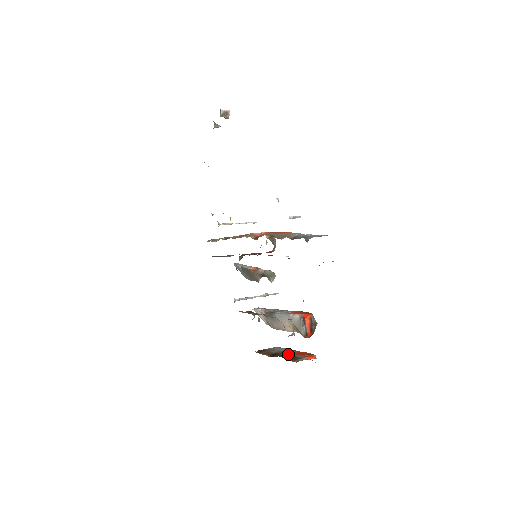
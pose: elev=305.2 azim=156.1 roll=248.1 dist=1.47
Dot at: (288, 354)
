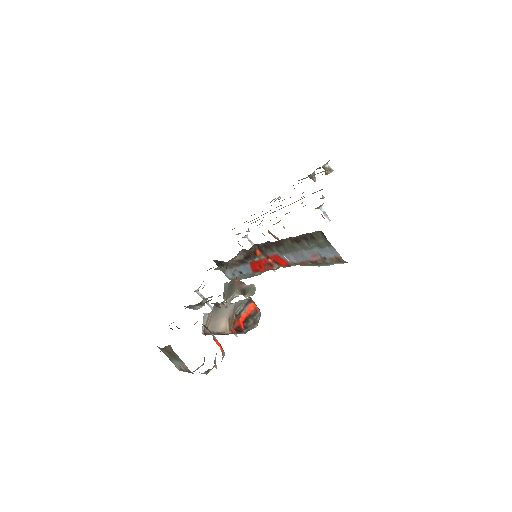
Dot at: occluded
